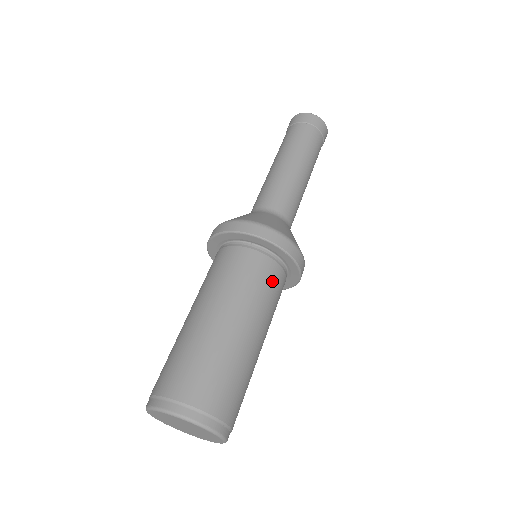
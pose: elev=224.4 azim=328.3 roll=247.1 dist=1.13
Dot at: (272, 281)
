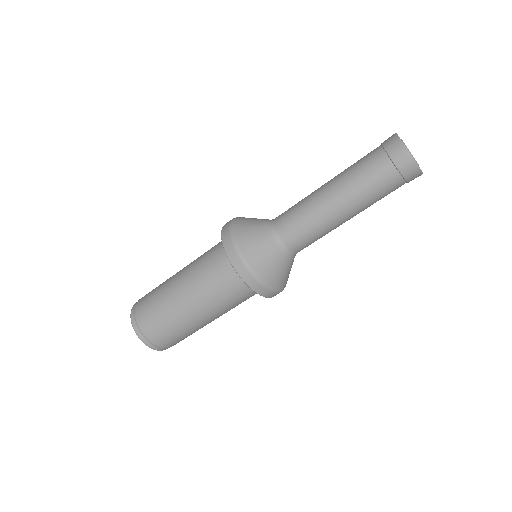
Dot at: (233, 292)
